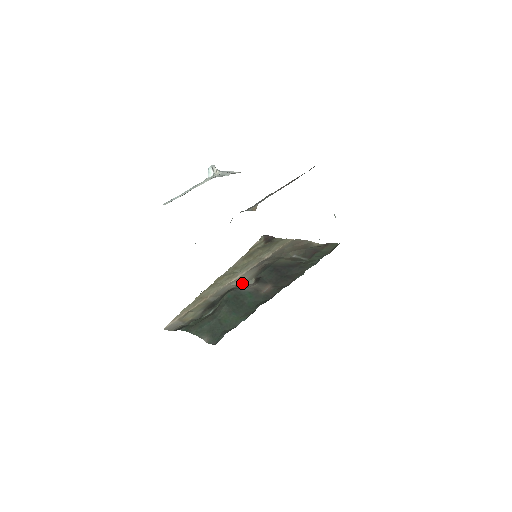
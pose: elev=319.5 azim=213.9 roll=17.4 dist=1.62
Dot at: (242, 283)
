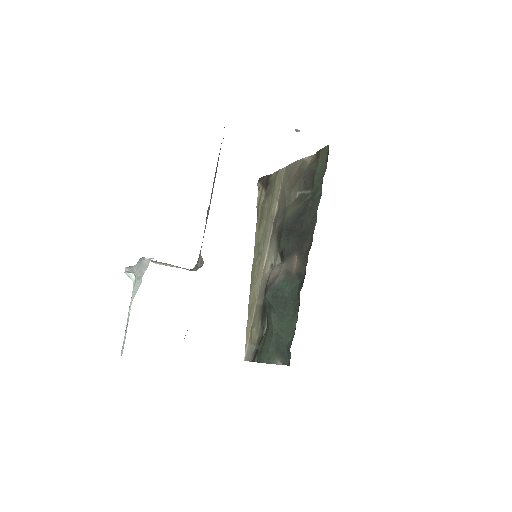
Dot at: (273, 264)
